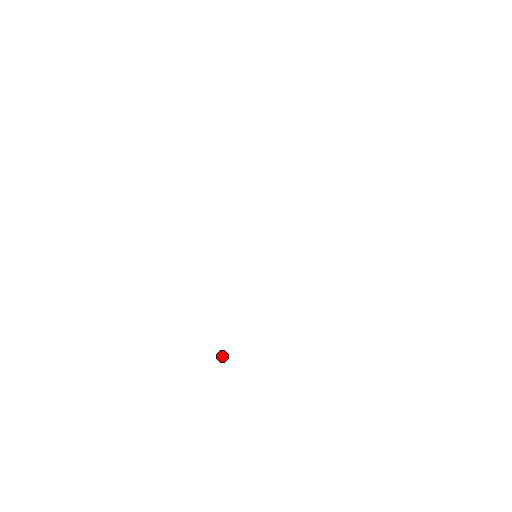
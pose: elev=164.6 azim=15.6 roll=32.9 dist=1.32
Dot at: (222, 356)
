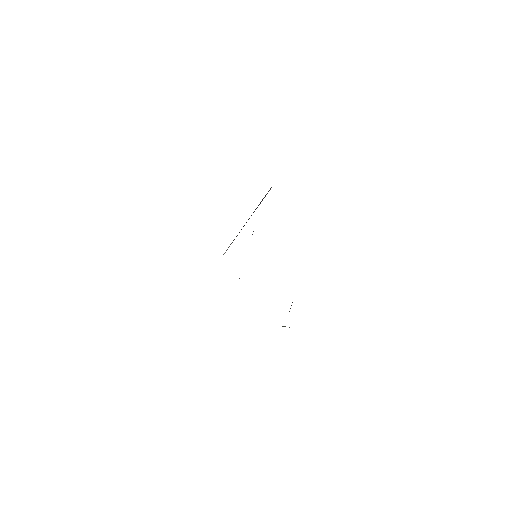
Dot at: occluded
